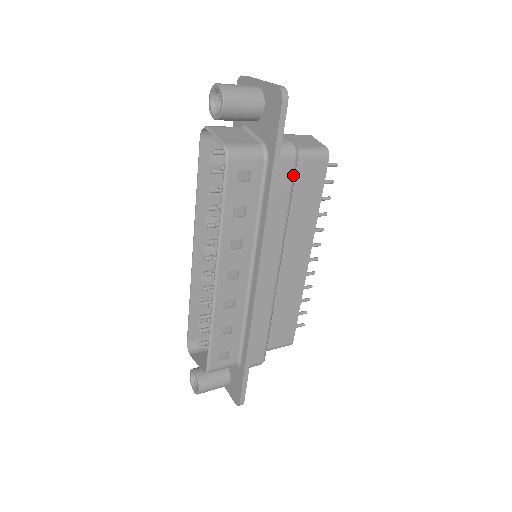
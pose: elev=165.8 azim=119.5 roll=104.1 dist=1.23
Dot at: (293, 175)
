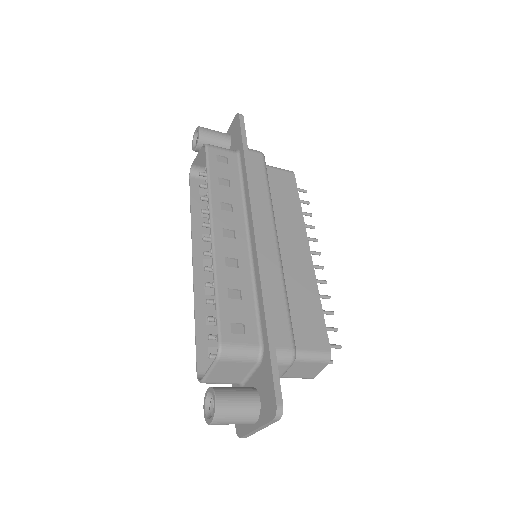
Dot at: (264, 165)
